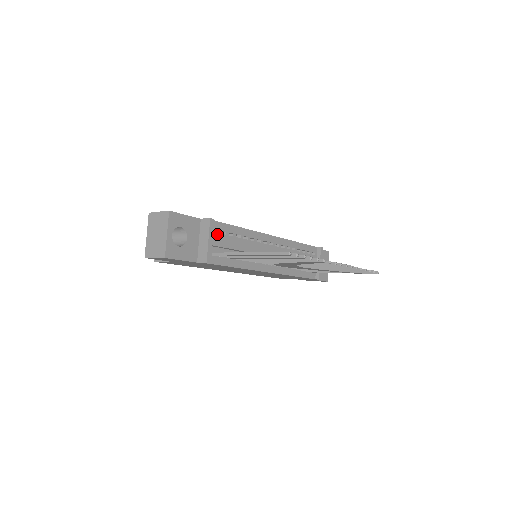
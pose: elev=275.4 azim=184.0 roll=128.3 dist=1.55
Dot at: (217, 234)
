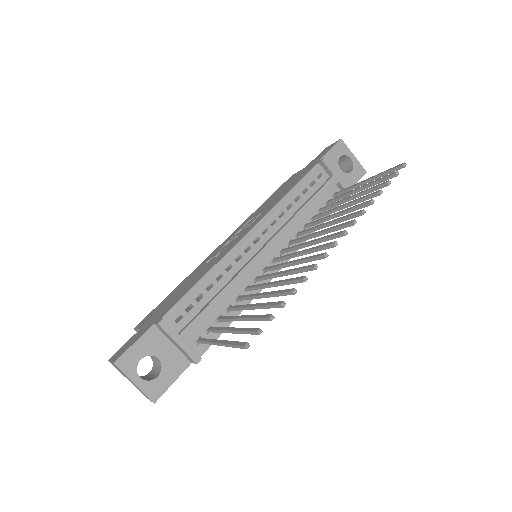
Dot at: (184, 319)
